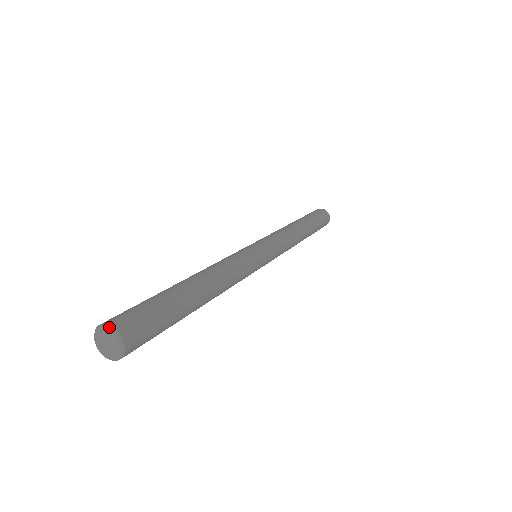
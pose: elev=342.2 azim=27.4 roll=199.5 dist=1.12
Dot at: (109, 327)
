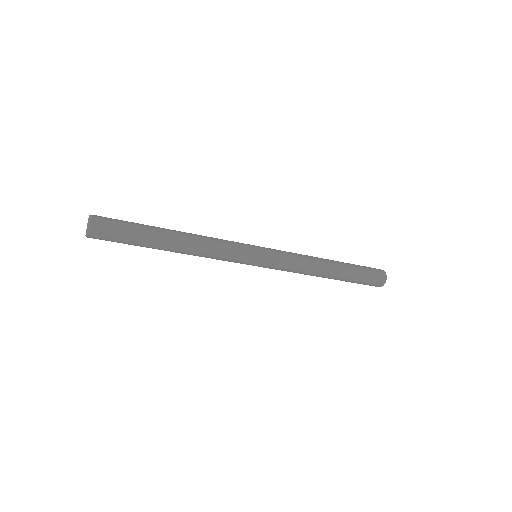
Dot at: occluded
